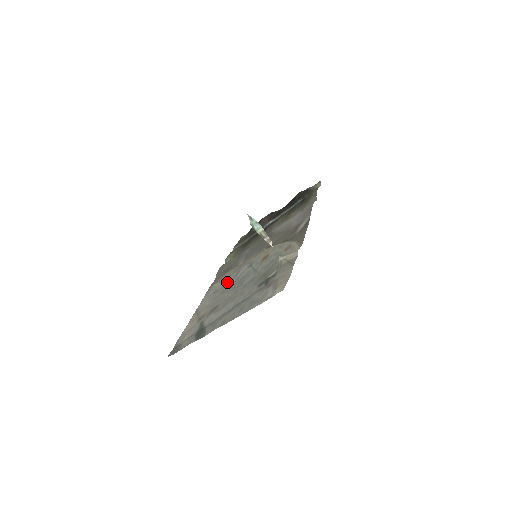
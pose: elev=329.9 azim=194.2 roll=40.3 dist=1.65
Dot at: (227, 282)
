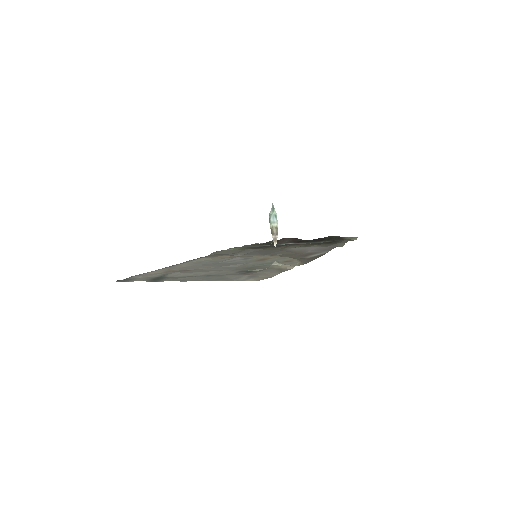
Dot at: (215, 261)
